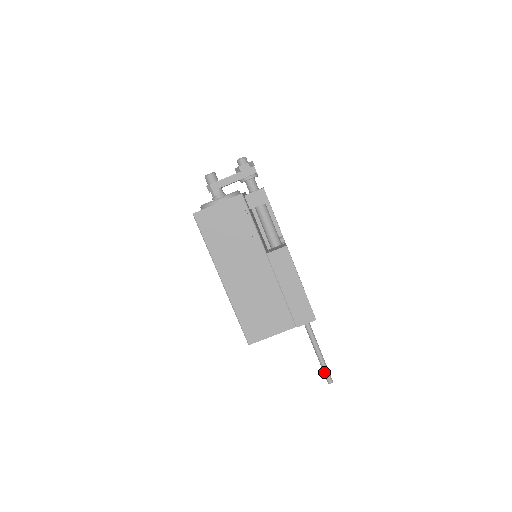
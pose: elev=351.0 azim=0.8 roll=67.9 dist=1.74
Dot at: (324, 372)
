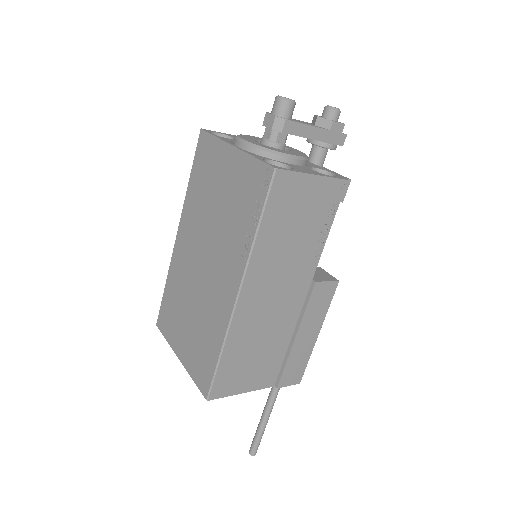
Dot at: (257, 442)
